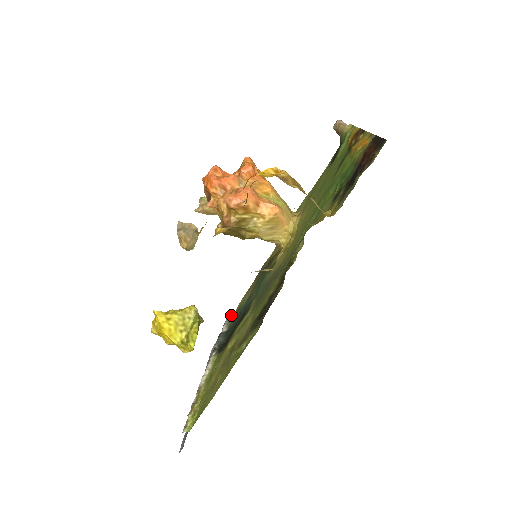
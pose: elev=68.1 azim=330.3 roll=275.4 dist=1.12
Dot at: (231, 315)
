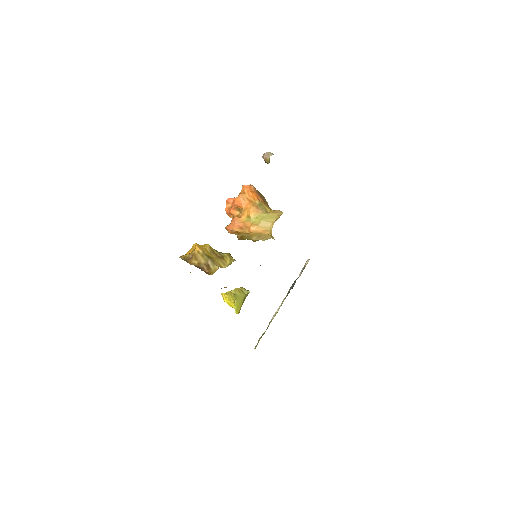
Dot at: occluded
